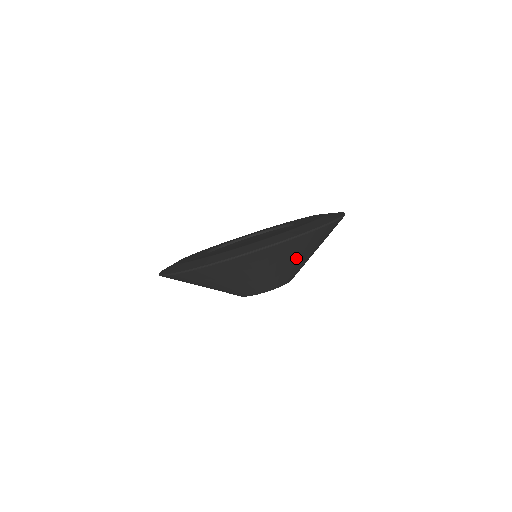
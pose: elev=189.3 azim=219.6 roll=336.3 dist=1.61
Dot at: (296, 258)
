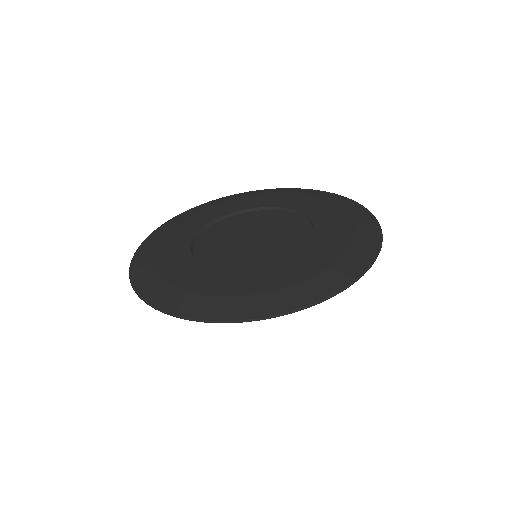
Dot at: occluded
